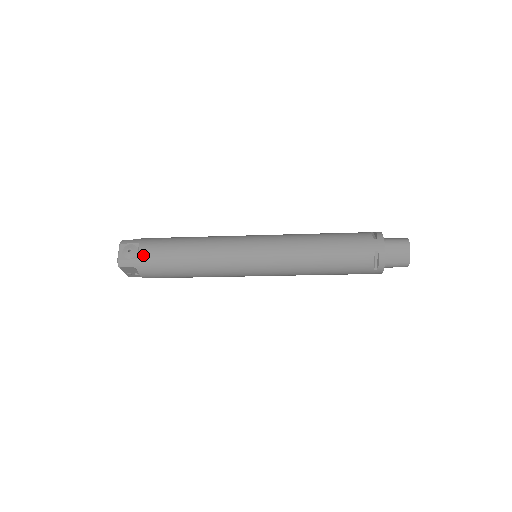
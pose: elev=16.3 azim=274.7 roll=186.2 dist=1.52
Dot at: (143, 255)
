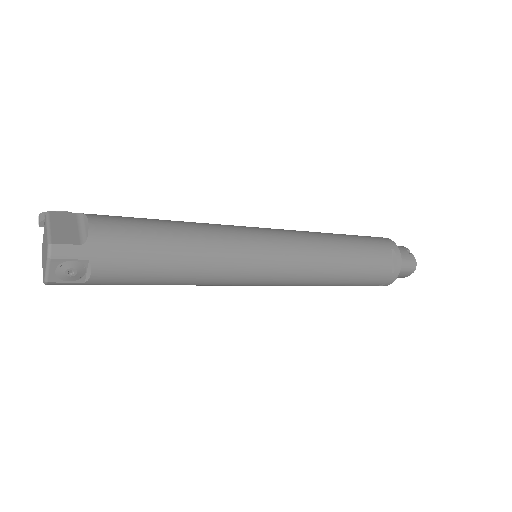
Dot at: (97, 280)
